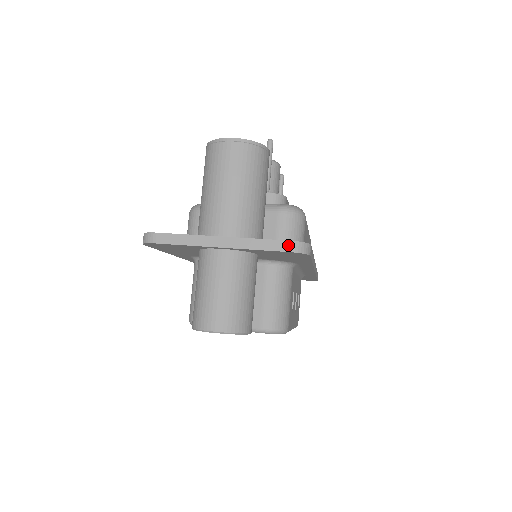
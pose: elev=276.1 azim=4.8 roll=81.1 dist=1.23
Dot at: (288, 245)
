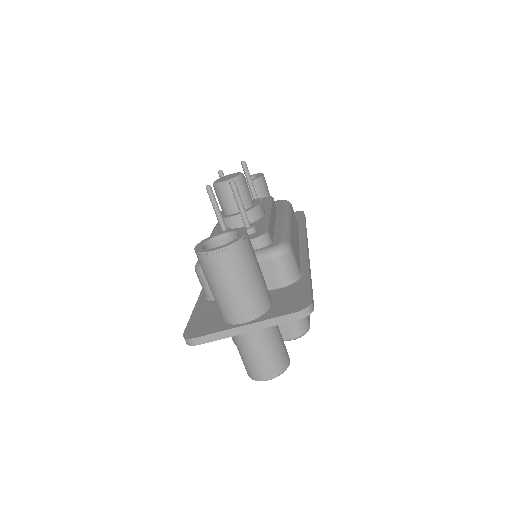
Dot at: (297, 315)
